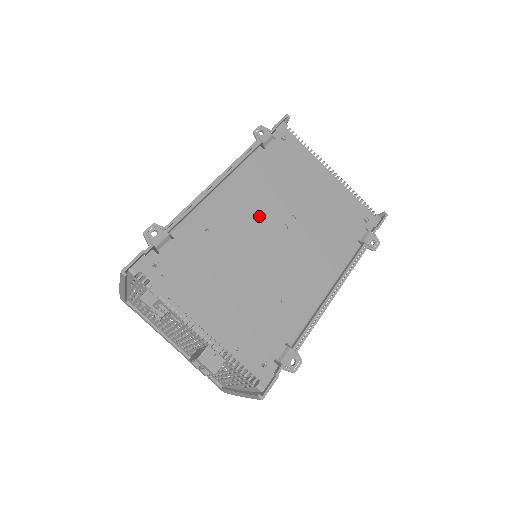
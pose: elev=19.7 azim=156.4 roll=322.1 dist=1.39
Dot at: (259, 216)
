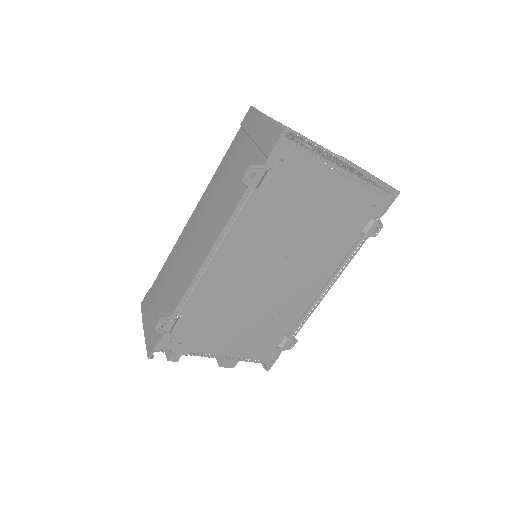
Dot at: (257, 262)
